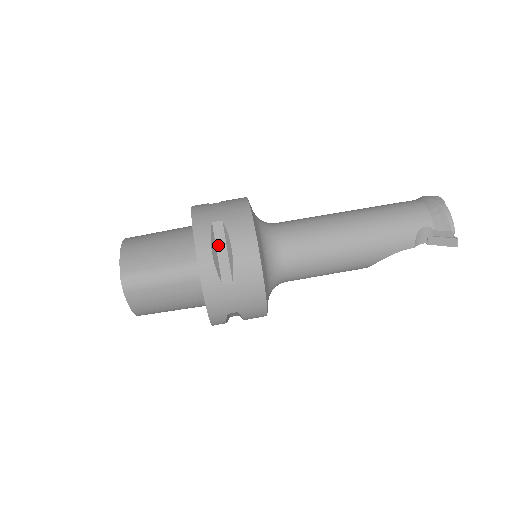
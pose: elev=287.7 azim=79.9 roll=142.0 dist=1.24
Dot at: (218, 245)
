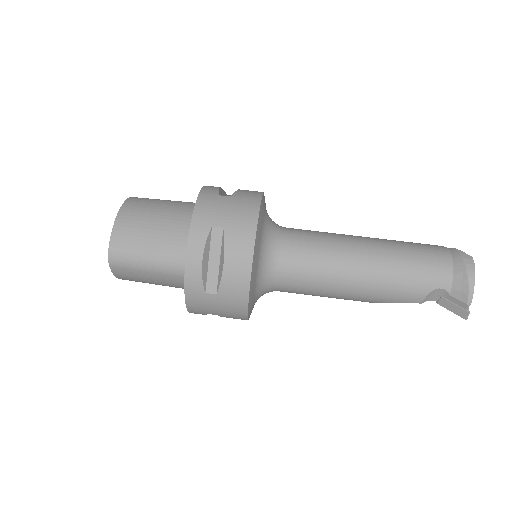
Dot at: (212, 253)
